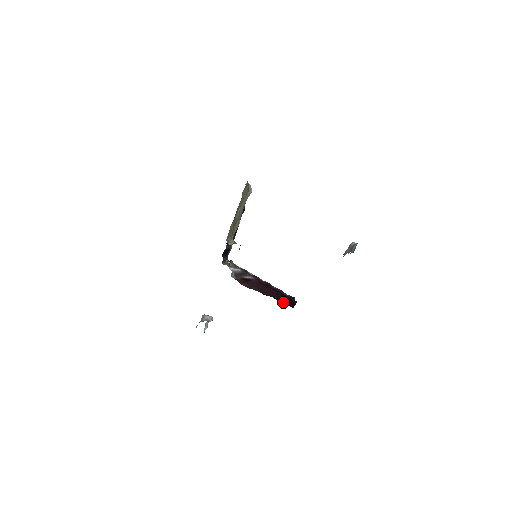
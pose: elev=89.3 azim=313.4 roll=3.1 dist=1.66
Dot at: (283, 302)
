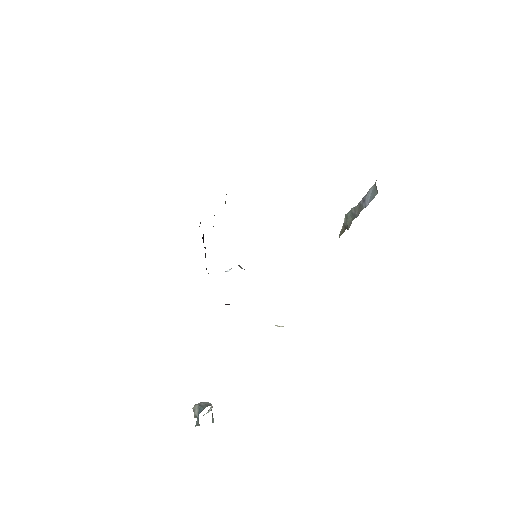
Dot at: occluded
